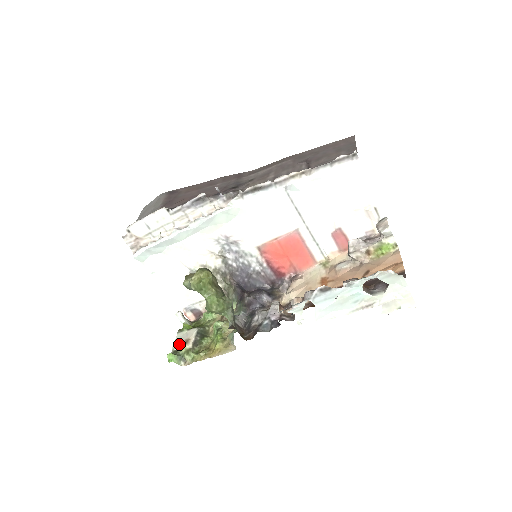
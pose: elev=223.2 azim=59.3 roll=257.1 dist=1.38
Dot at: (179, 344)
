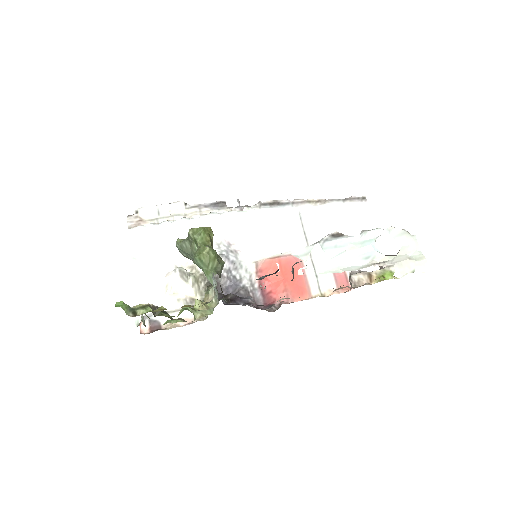
Dot at: (133, 307)
